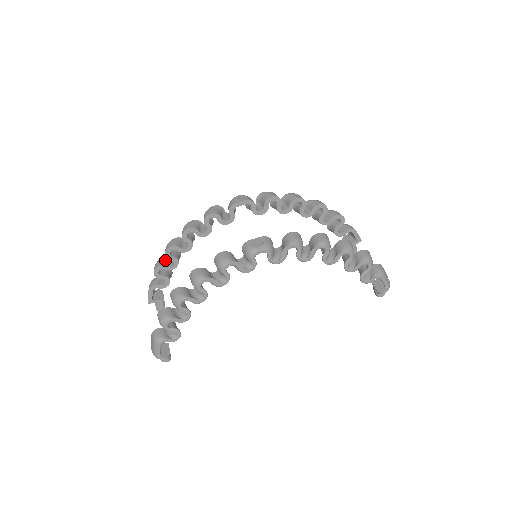
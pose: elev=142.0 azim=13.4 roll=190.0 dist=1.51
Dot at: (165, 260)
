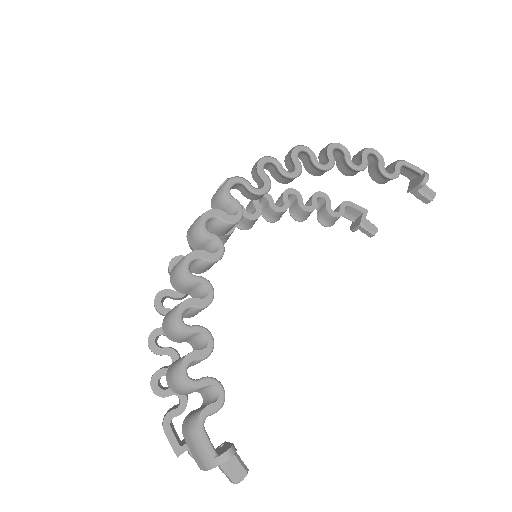
Dot at: occluded
